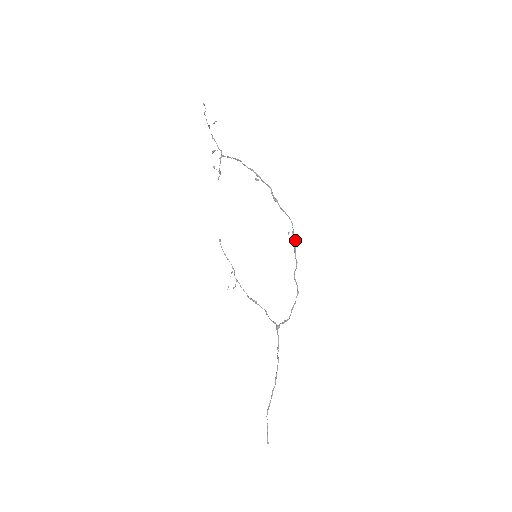
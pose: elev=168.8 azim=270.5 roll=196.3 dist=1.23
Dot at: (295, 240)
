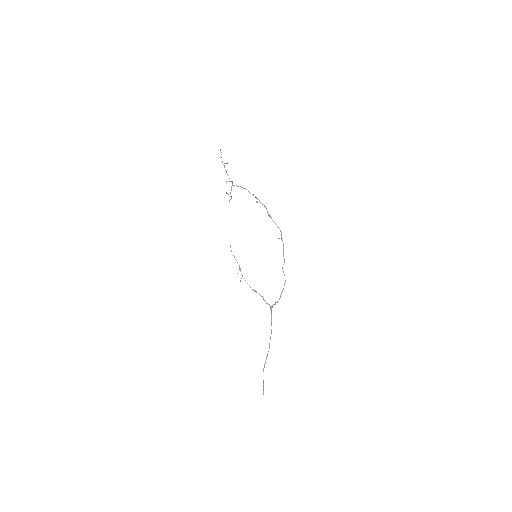
Dot at: (283, 244)
